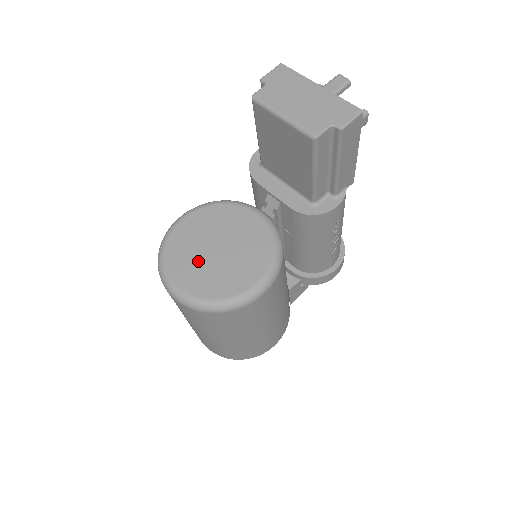
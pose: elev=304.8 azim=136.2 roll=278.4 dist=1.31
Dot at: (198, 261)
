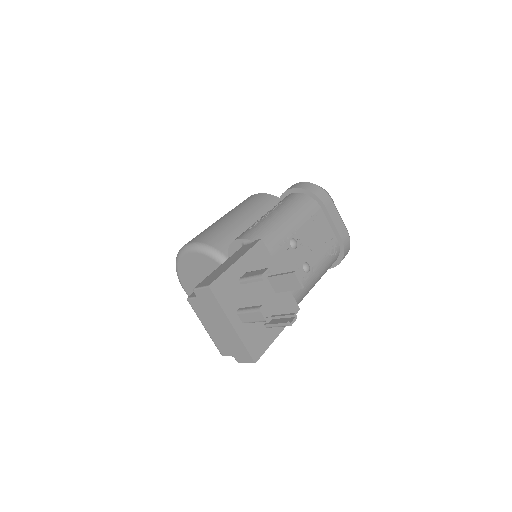
Dot at: (196, 285)
